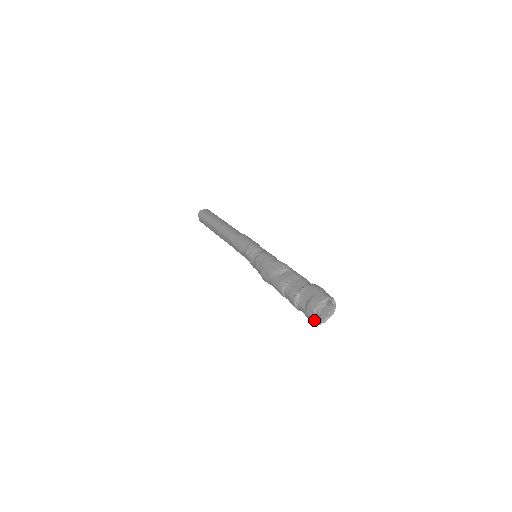
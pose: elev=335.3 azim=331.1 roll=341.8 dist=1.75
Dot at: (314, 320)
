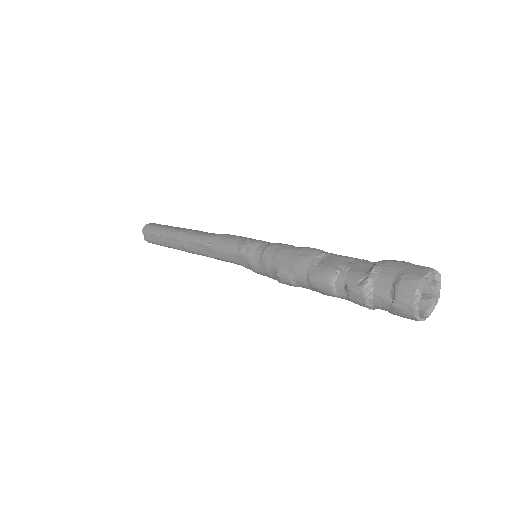
Dot at: occluded
